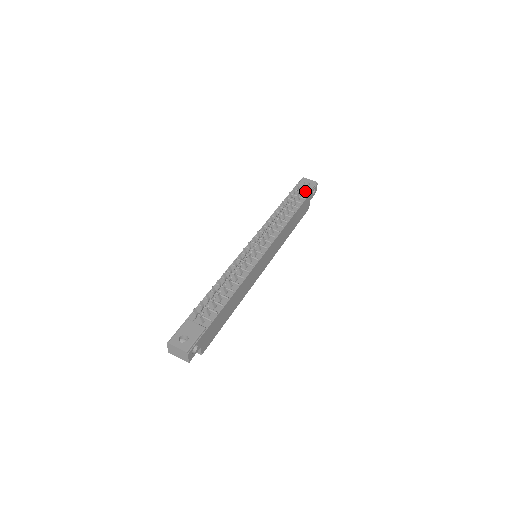
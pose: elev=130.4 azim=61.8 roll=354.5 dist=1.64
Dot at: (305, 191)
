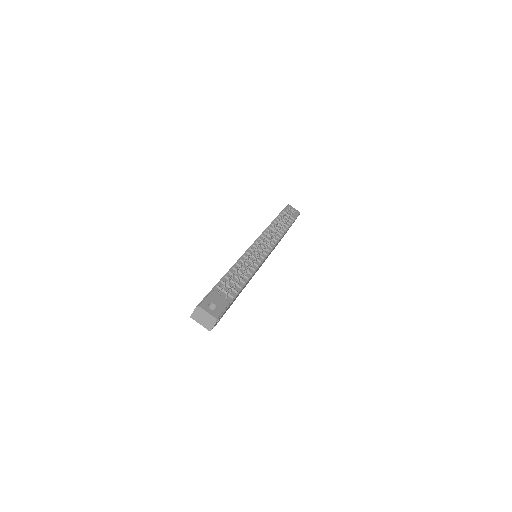
Dot at: (292, 216)
